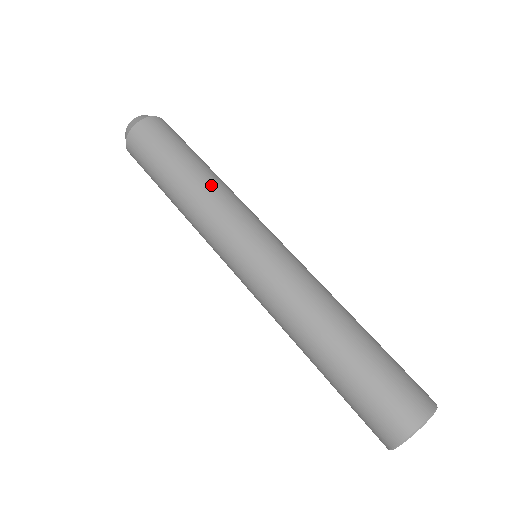
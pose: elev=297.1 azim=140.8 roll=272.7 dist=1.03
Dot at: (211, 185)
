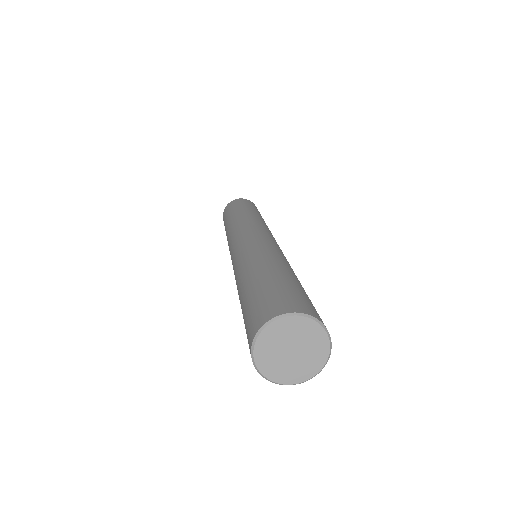
Dot at: (246, 216)
